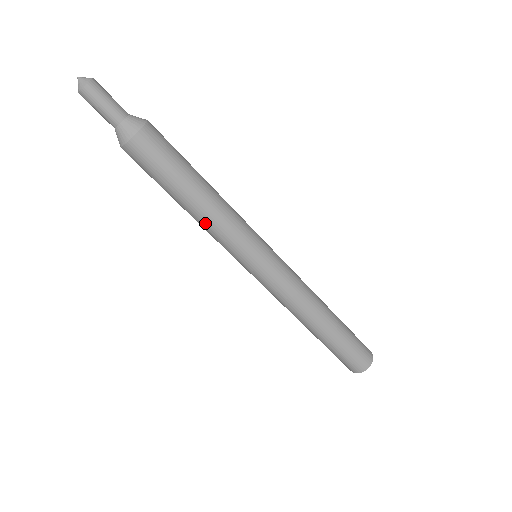
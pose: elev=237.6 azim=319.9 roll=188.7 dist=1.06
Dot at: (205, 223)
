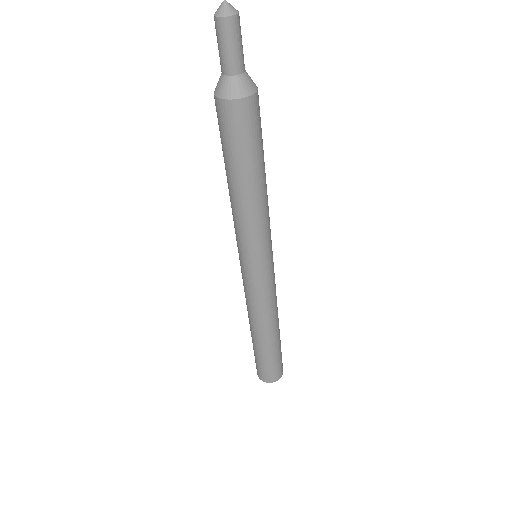
Dot at: (236, 209)
